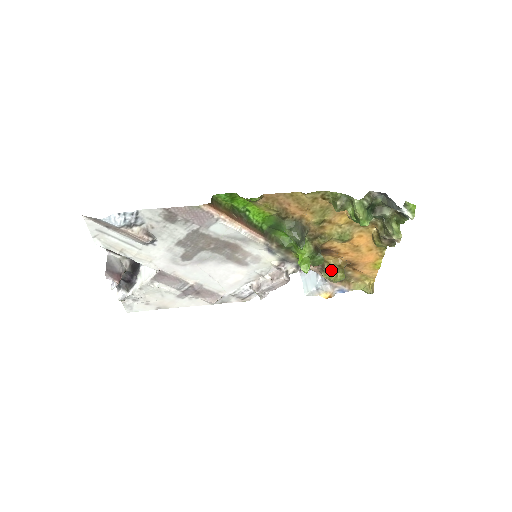
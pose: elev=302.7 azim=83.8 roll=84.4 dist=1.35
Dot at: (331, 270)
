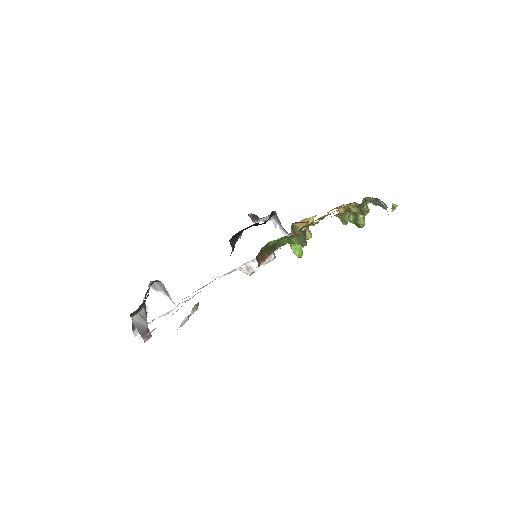
Dot at: occluded
